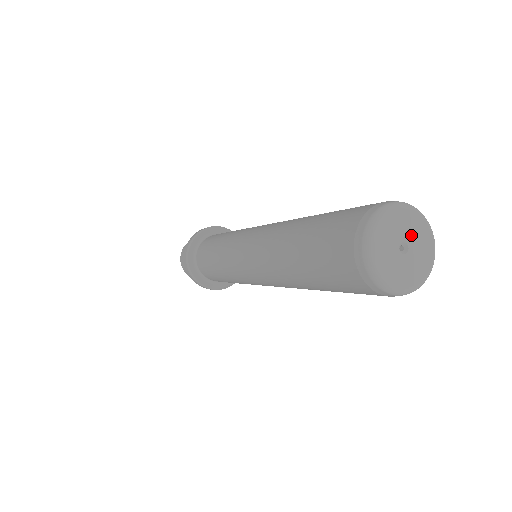
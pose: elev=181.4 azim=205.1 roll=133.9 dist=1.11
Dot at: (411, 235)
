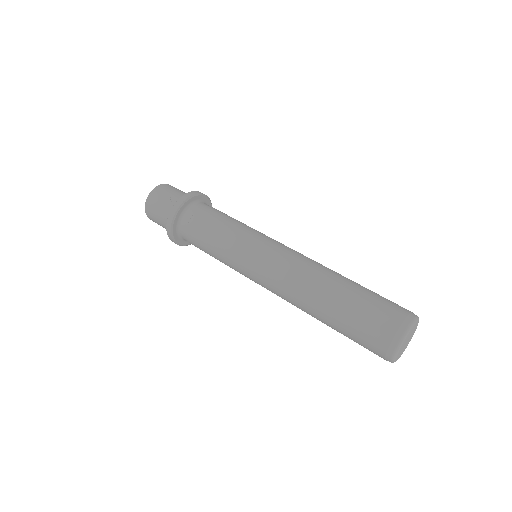
Dot at: (412, 333)
